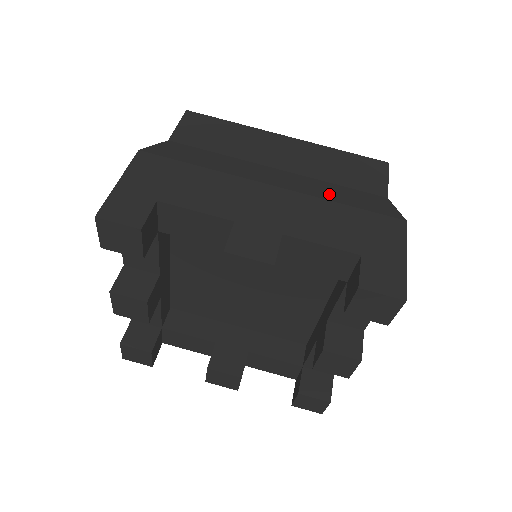
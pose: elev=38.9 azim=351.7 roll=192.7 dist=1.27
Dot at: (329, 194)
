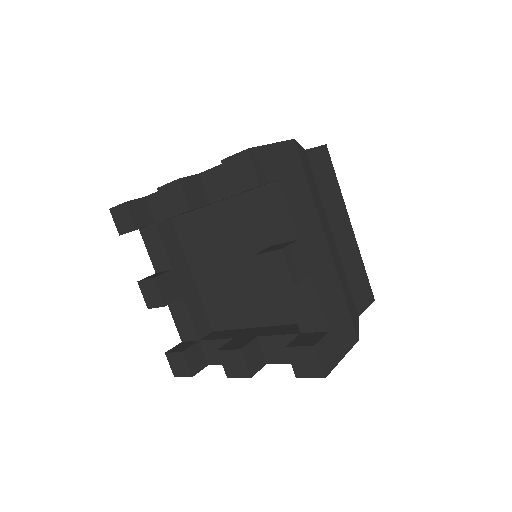
Dot at: (343, 282)
